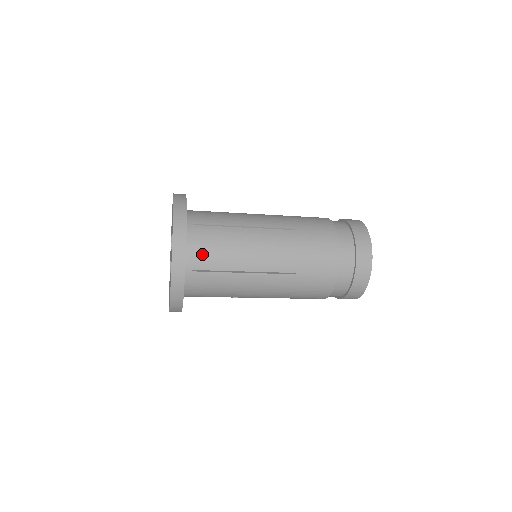
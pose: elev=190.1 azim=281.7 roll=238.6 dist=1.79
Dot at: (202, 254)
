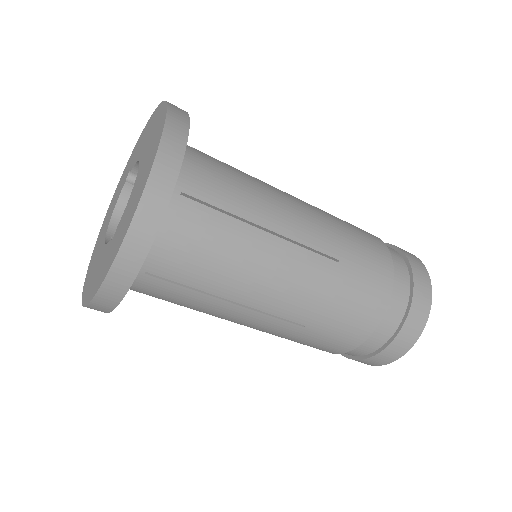
Dot at: (174, 255)
